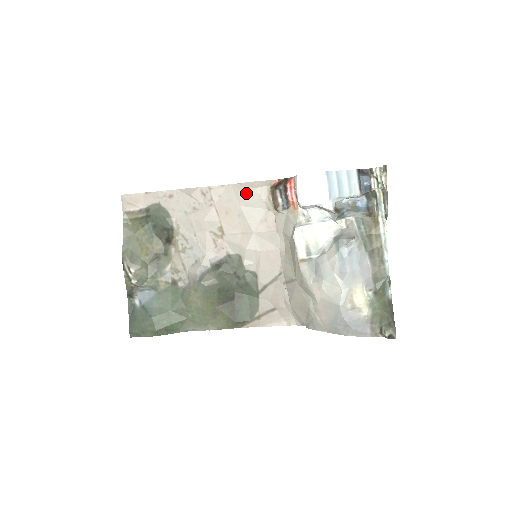
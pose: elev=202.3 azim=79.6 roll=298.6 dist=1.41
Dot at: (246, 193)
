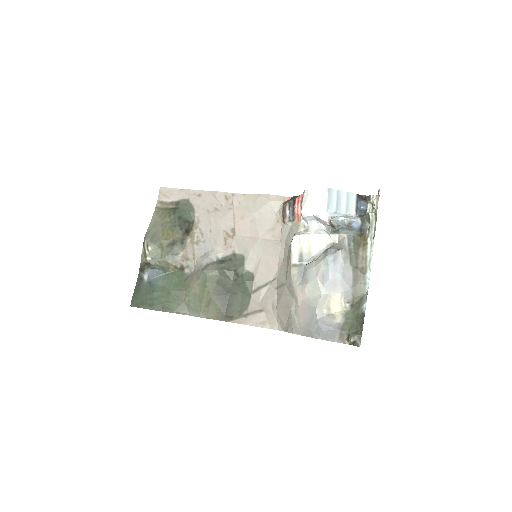
Dot at: (262, 203)
